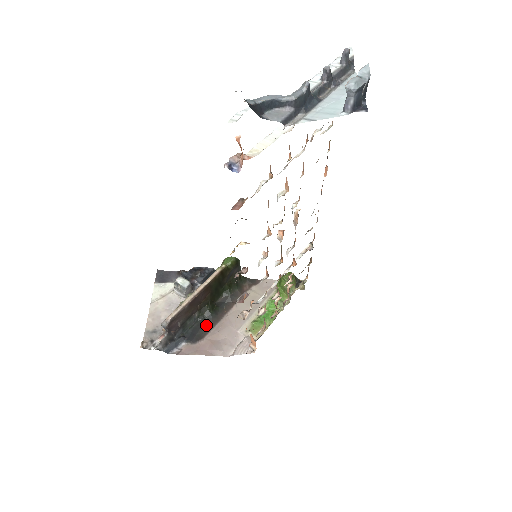
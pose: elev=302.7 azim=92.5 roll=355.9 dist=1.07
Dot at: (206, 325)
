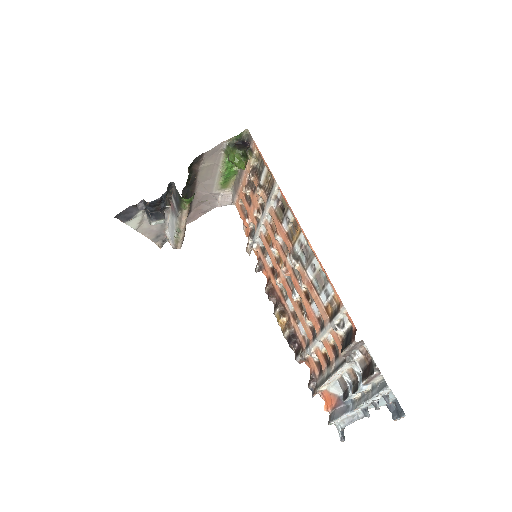
Dot at: occluded
